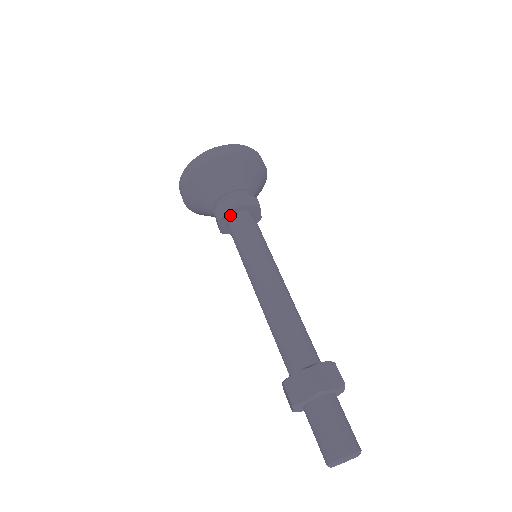
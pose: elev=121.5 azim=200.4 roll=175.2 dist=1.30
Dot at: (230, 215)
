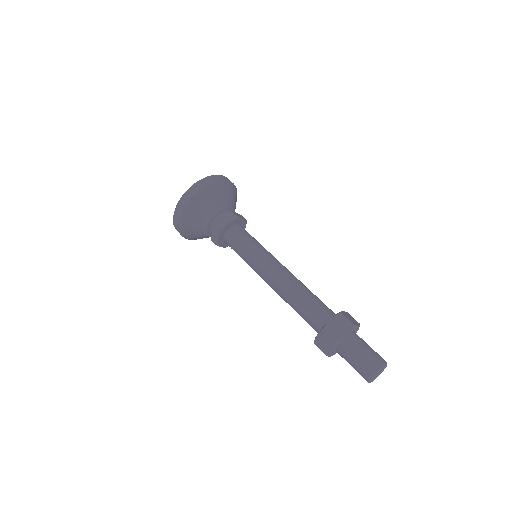
Dot at: (230, 226)
